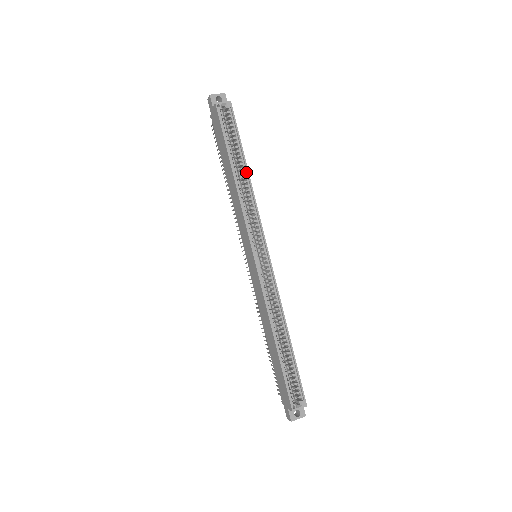
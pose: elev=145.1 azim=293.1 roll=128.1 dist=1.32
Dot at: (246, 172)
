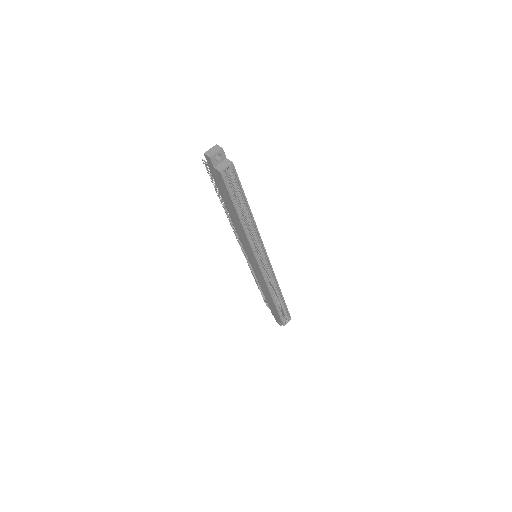
Dot at: (249, 213)
